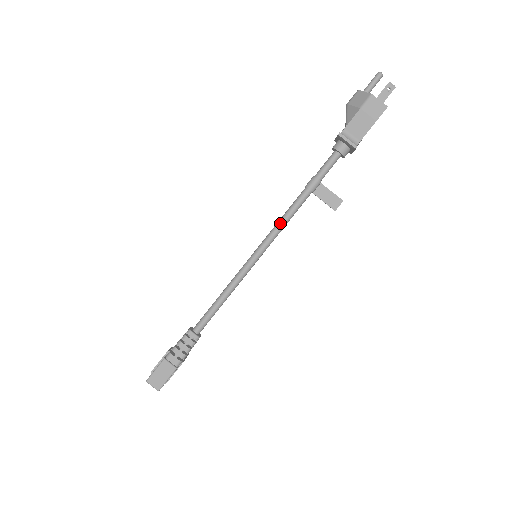
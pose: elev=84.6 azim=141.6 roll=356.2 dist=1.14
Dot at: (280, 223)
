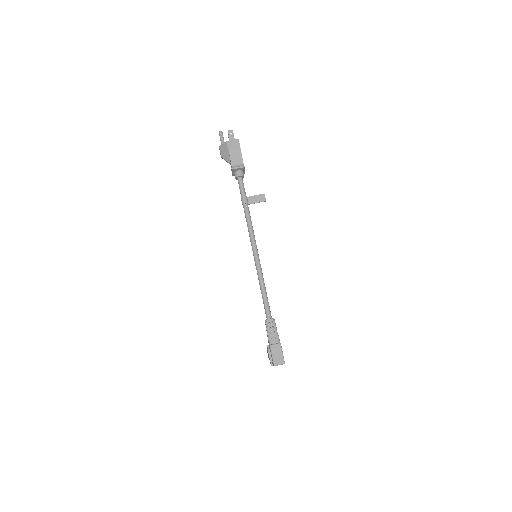
Dot at: (250, 230)
